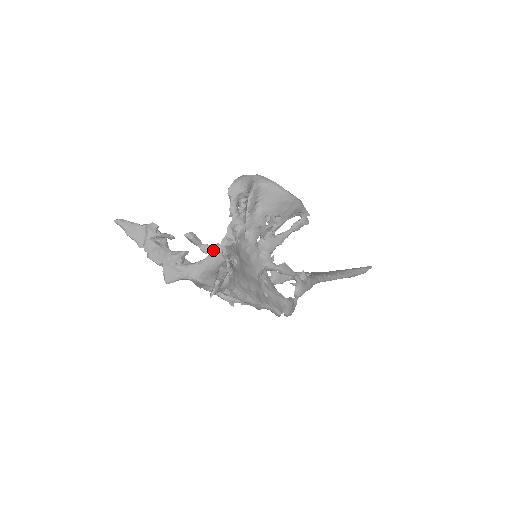
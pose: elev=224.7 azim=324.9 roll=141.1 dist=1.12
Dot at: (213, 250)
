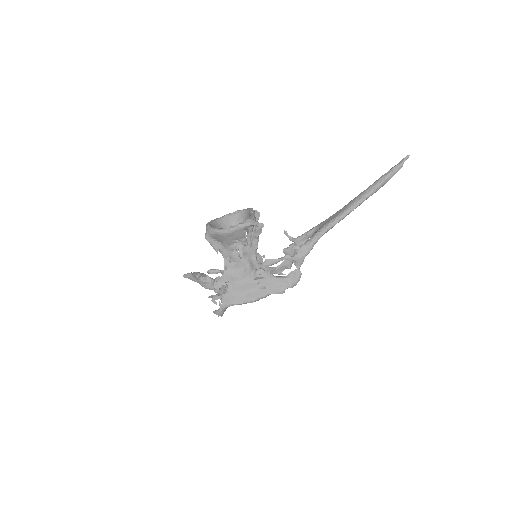
Dot at: occluded
